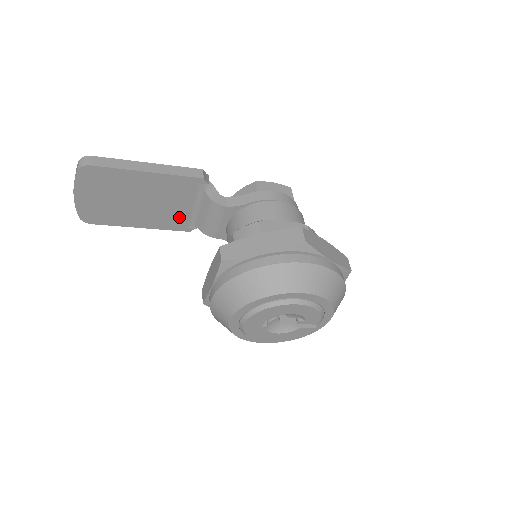
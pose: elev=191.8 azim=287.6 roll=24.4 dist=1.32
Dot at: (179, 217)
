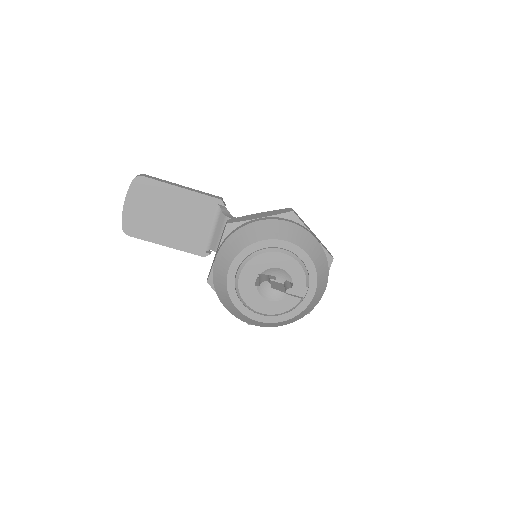
Dot at: (198, 239)
